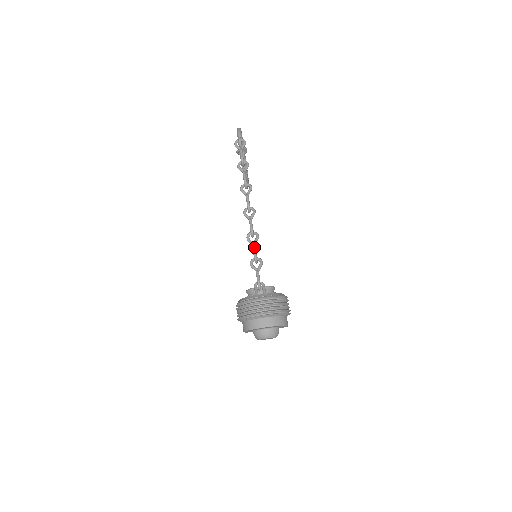
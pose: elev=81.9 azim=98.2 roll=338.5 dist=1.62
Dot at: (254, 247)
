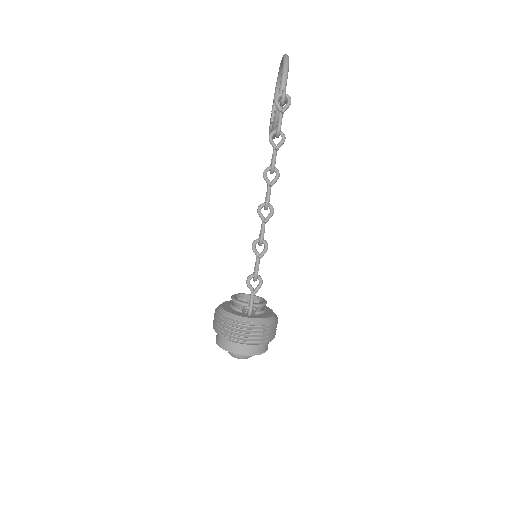
Dot at: (258, 263)
